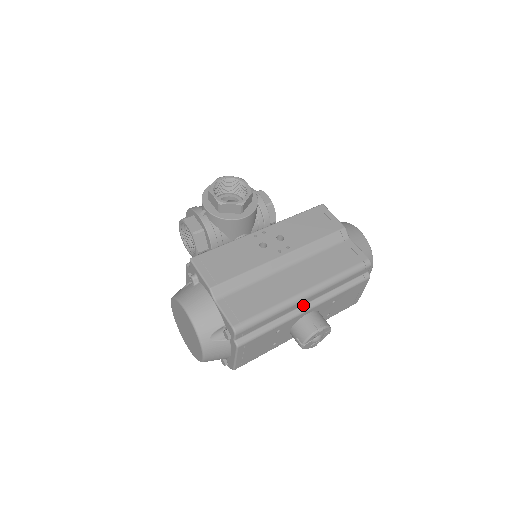
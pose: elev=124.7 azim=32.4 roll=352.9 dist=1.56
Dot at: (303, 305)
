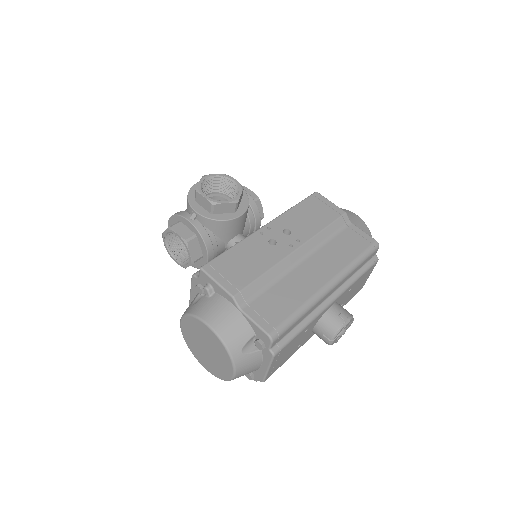
Dot at: (326, 299)
